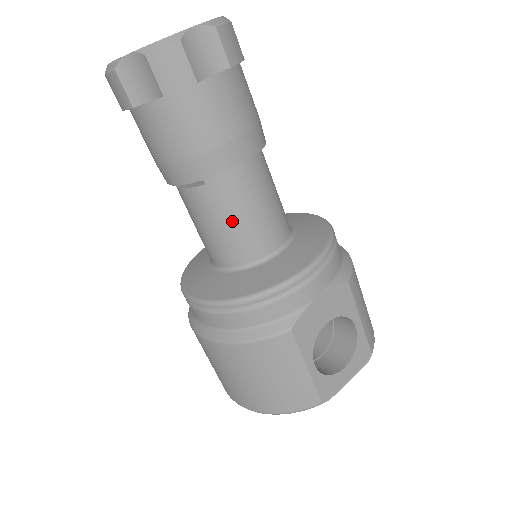
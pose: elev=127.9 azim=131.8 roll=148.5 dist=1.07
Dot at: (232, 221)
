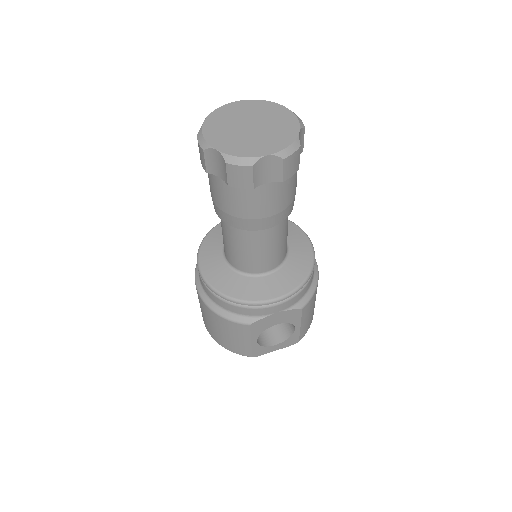
Dot at: (244, 250)
